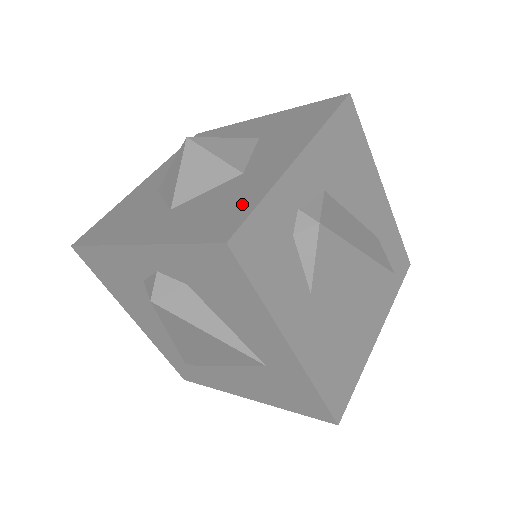
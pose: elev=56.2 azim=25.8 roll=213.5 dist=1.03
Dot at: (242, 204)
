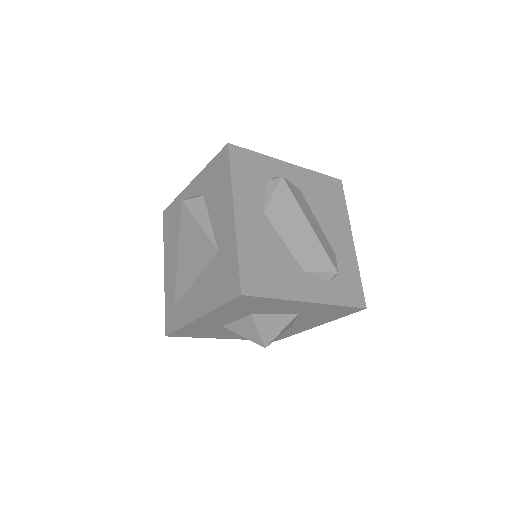
Dot at: occluded
